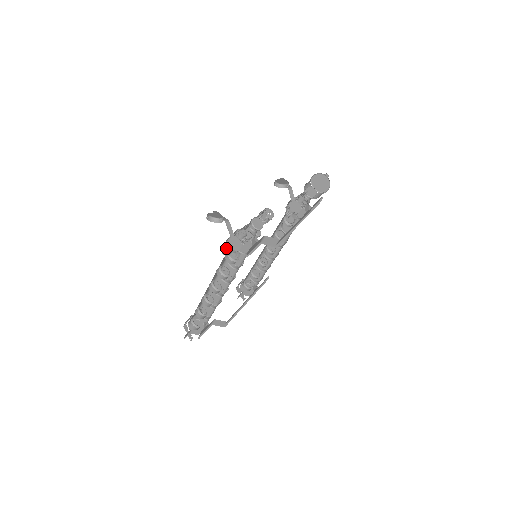
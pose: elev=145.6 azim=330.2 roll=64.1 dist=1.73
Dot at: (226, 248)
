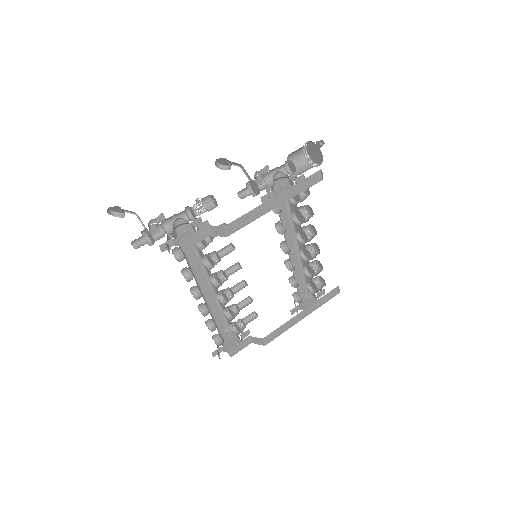
Dot at: (142, 242)
